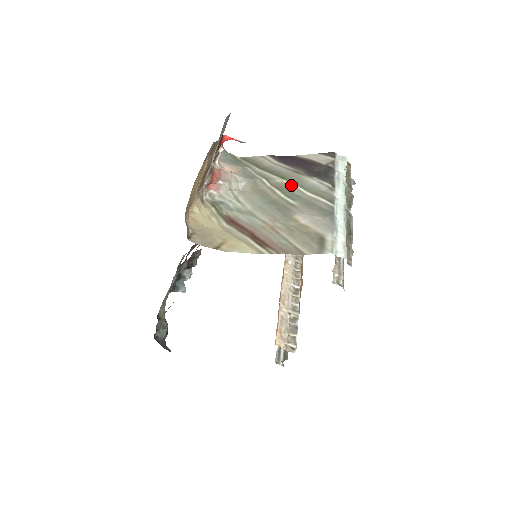
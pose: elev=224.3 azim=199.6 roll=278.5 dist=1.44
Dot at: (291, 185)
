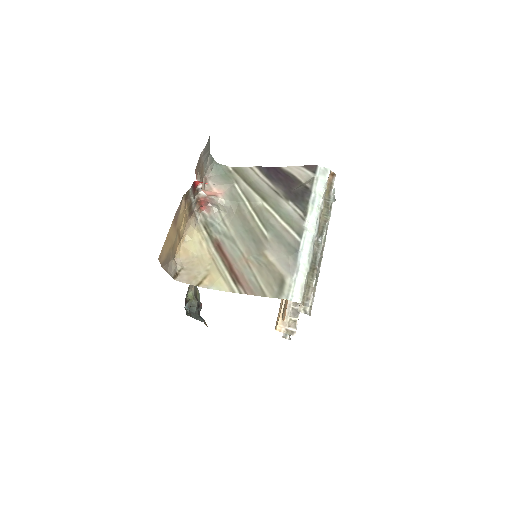
Dot at: (269, 210)
